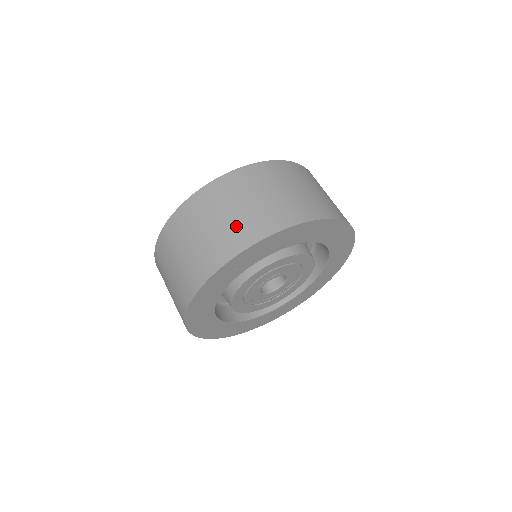
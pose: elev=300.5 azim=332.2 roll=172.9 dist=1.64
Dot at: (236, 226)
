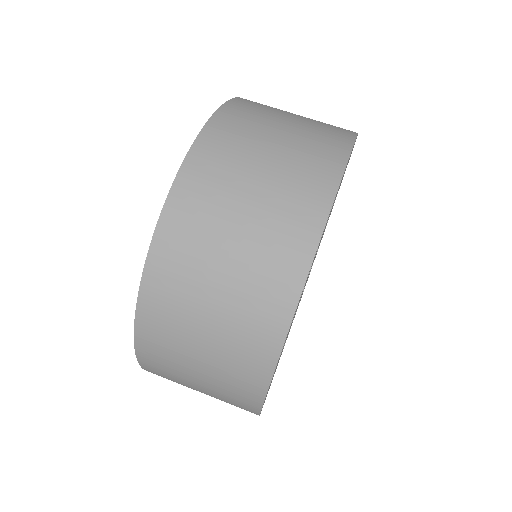
Dot at: (318, 124)
